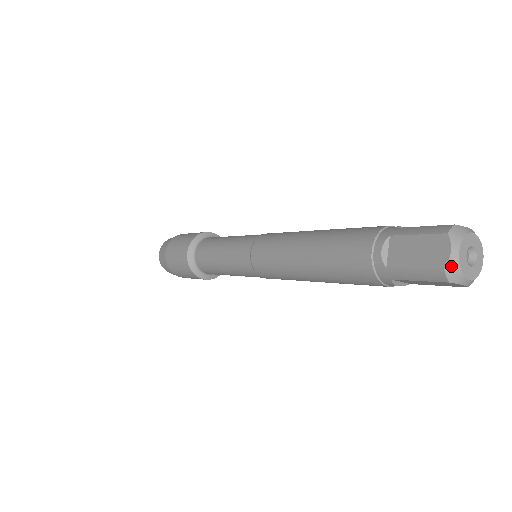
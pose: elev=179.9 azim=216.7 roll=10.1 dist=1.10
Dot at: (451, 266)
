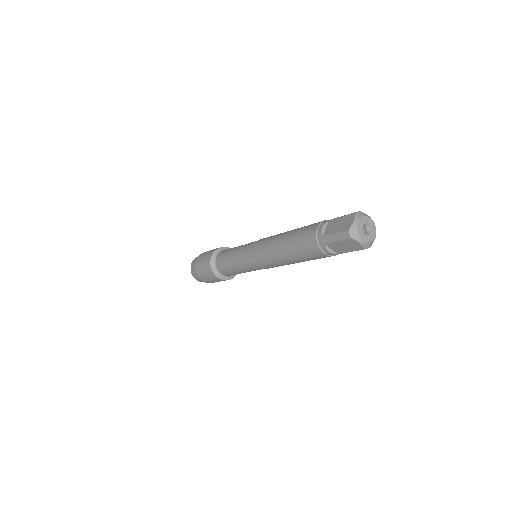
Dot at: (353, 228)
